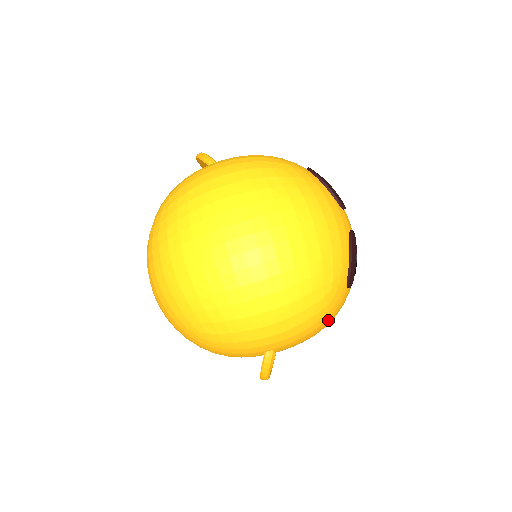
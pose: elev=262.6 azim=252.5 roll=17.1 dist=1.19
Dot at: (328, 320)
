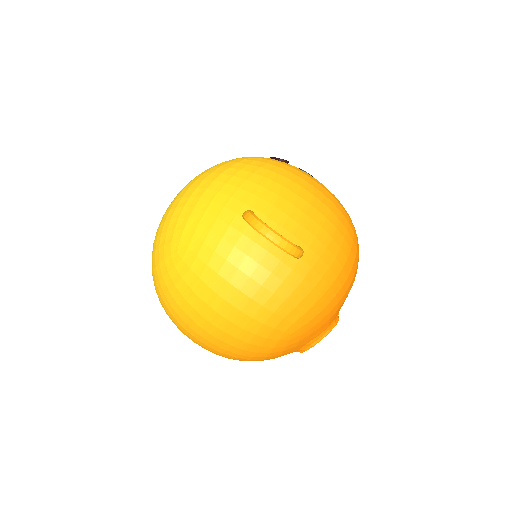
Dot at: (282, 174)
